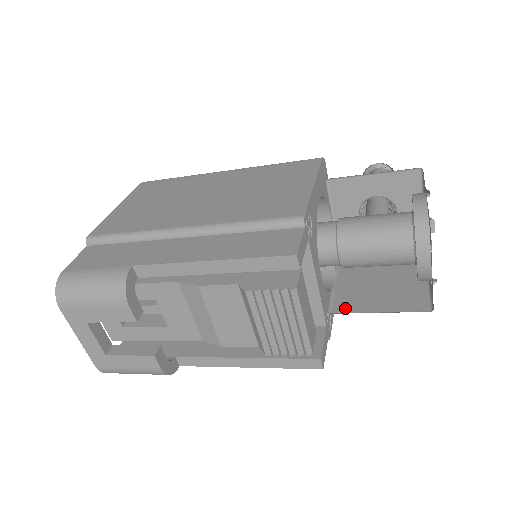
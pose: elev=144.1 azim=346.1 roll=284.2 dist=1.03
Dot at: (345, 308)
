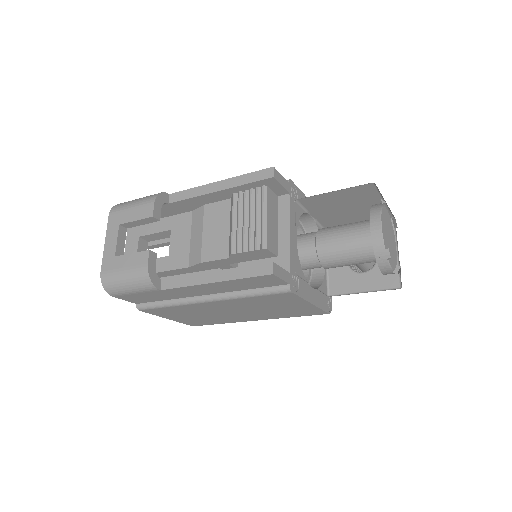
Dot at: occluded
